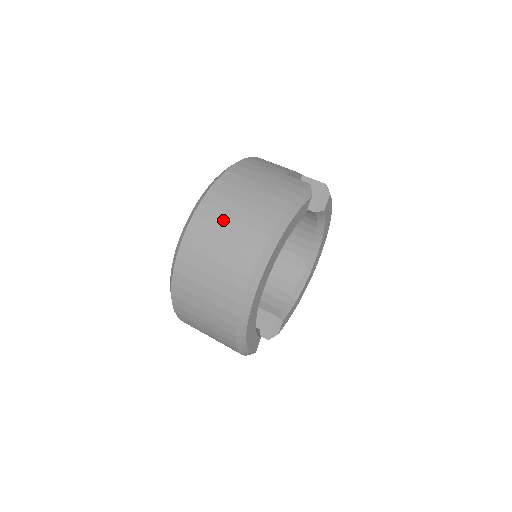
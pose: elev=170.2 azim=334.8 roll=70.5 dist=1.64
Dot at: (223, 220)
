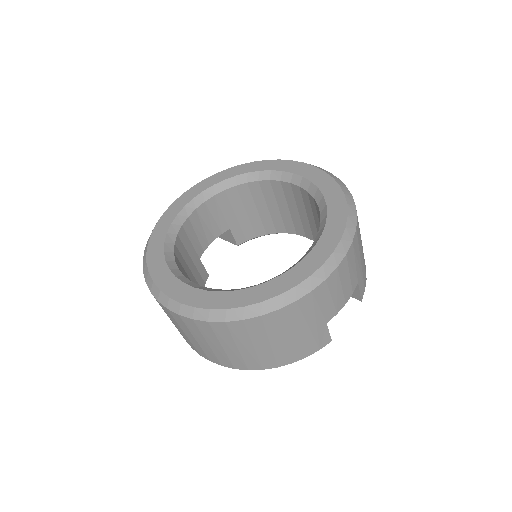
Dot at: (228, 342)
